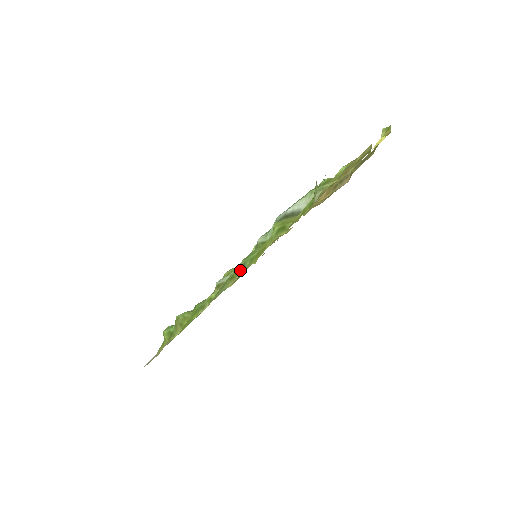
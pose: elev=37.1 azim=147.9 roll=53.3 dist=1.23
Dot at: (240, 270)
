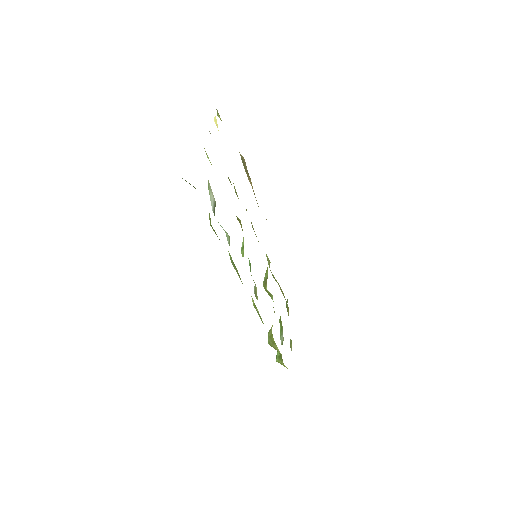
Dot at: (235, 268)
